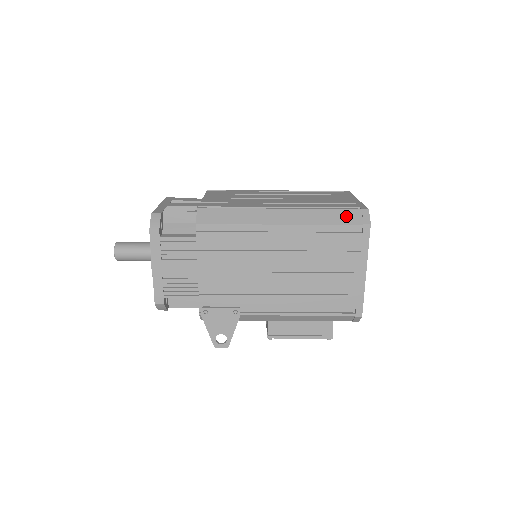
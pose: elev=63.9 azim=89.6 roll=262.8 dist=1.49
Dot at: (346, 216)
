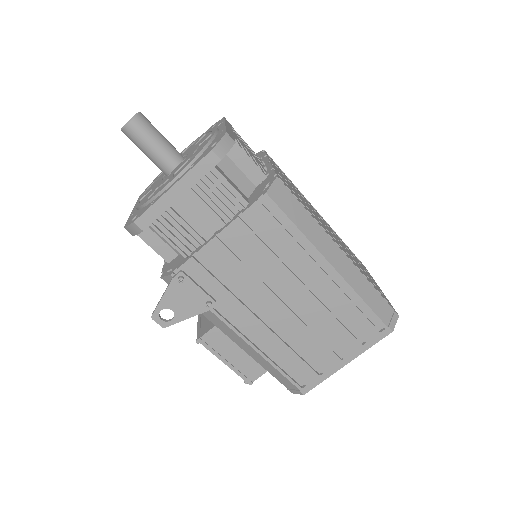
Dot at: (382, 306)
